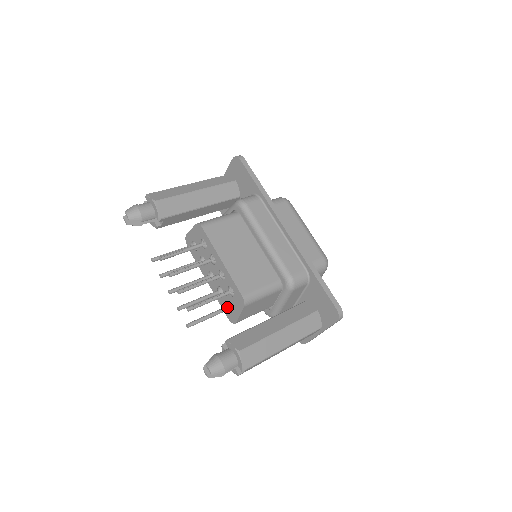
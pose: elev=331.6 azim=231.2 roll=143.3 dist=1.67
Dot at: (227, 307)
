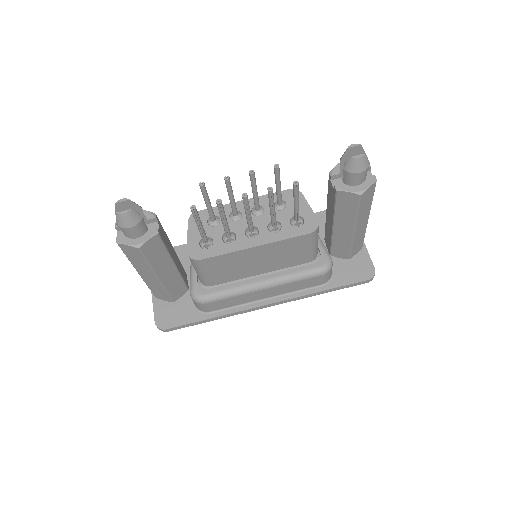
Dot at: occluded
